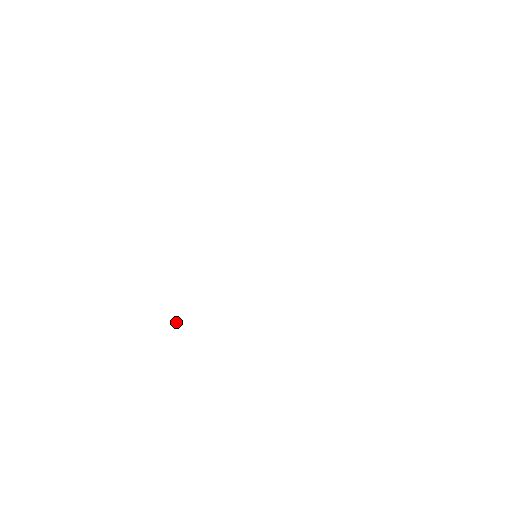
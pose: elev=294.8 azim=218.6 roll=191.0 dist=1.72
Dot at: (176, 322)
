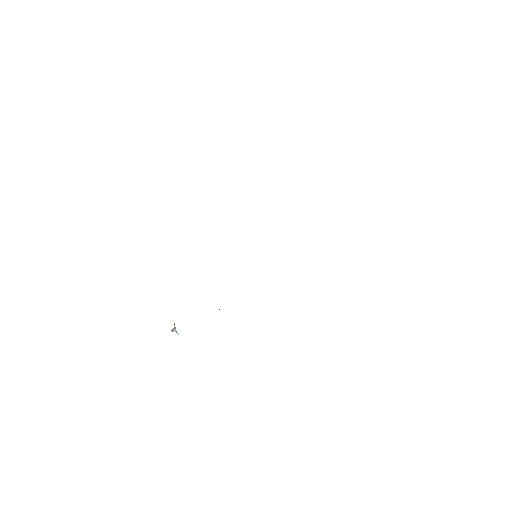
Dot at: (175, 331)
